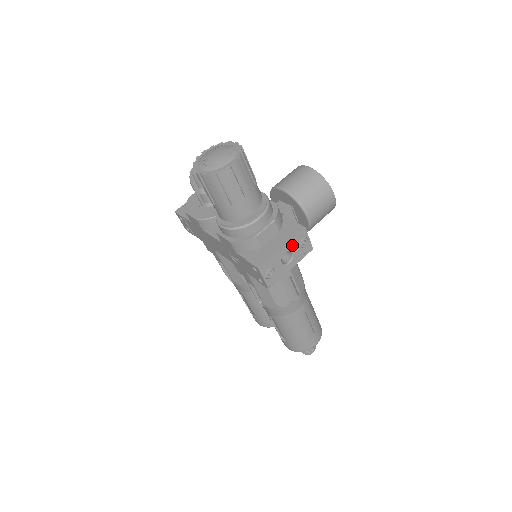
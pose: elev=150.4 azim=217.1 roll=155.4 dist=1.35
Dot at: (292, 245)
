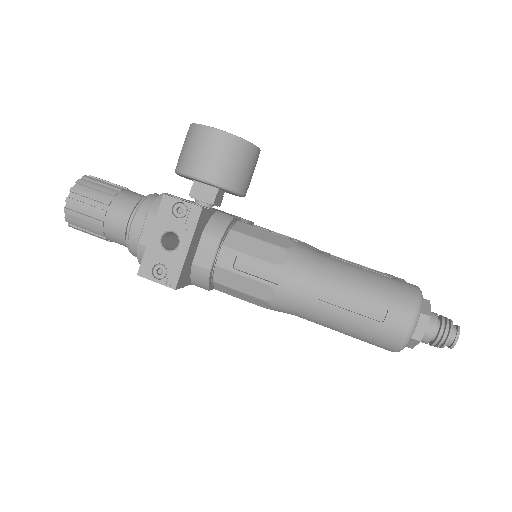
Dot at: (163, 224)
